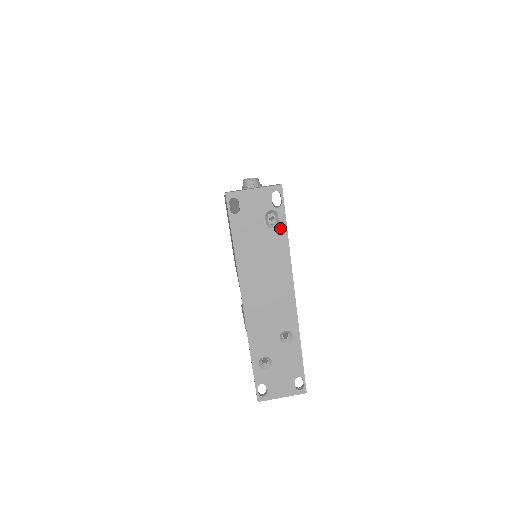
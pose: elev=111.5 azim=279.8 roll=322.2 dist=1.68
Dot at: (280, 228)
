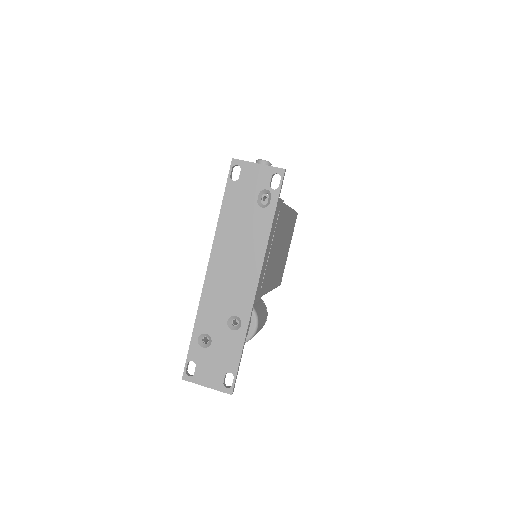
Dot at: (268, 210)
